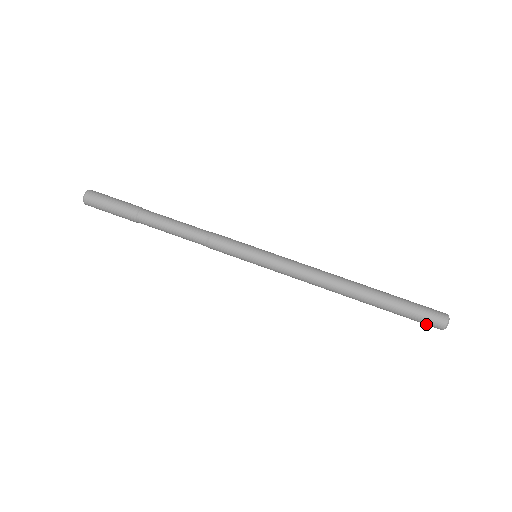
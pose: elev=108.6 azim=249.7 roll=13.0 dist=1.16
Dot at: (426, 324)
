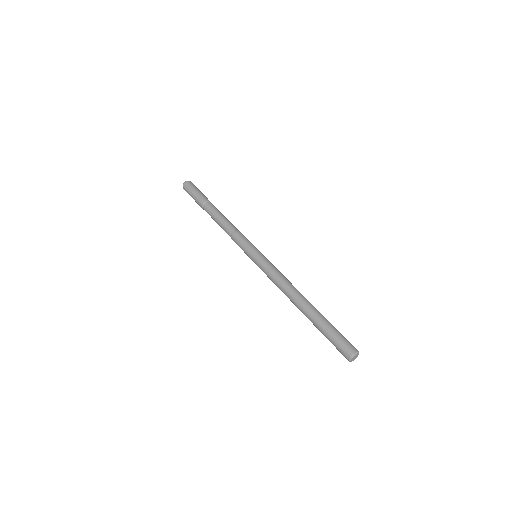
Dot at: (341, 347)
